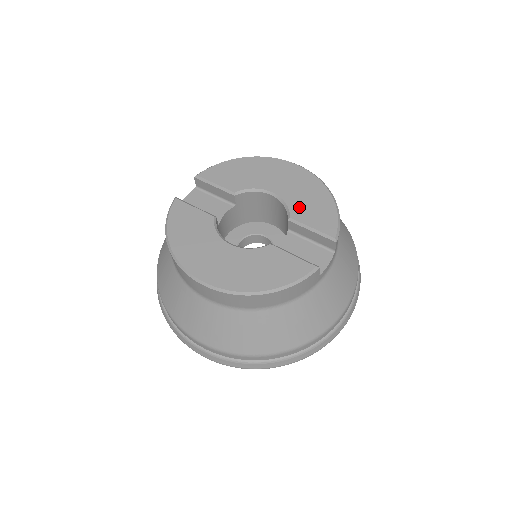
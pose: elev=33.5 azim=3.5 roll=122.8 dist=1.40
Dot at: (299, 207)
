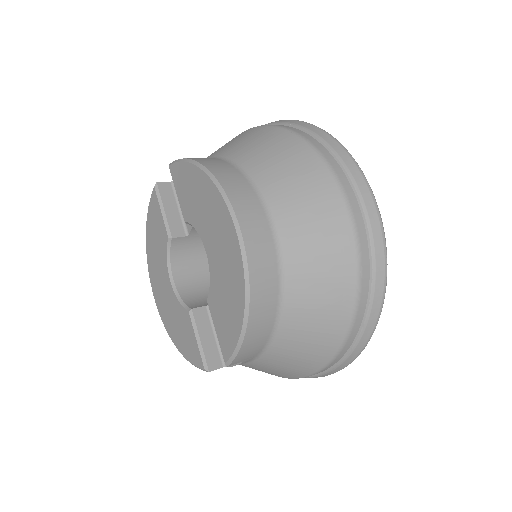
Dot at: (216, 296)
